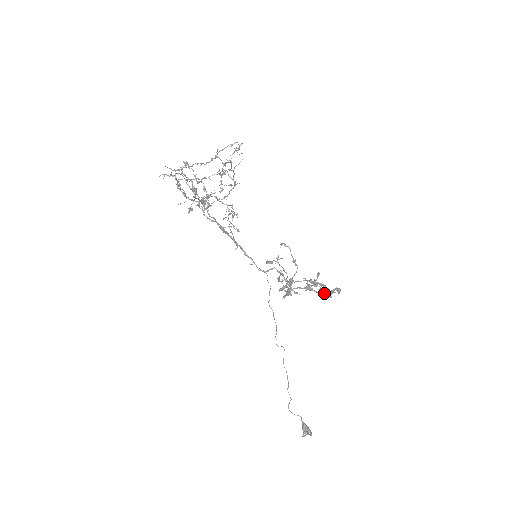
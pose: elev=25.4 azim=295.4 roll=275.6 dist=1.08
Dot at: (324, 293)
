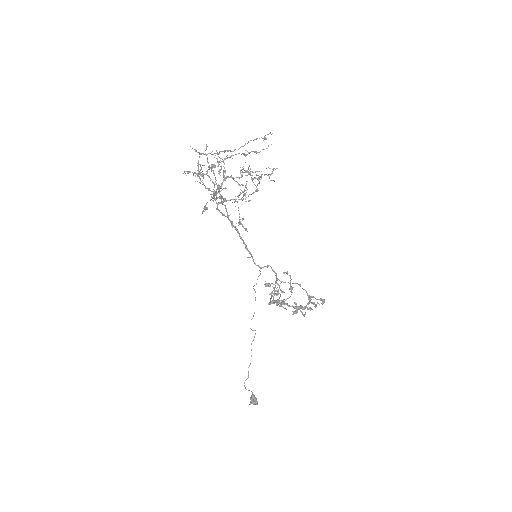
Dot at: (308, 299)
